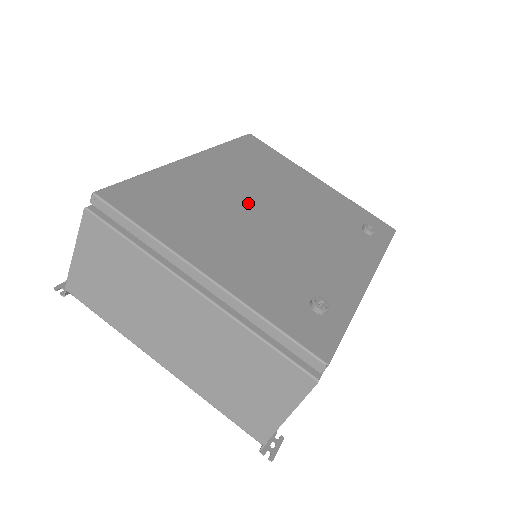
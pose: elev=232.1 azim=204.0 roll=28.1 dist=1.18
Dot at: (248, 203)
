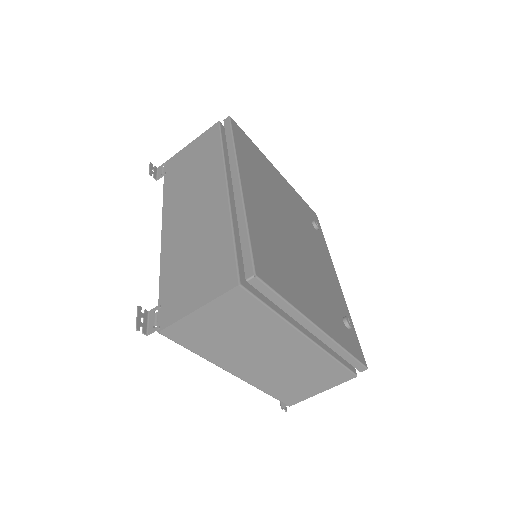
Dot at: (285, 230)
